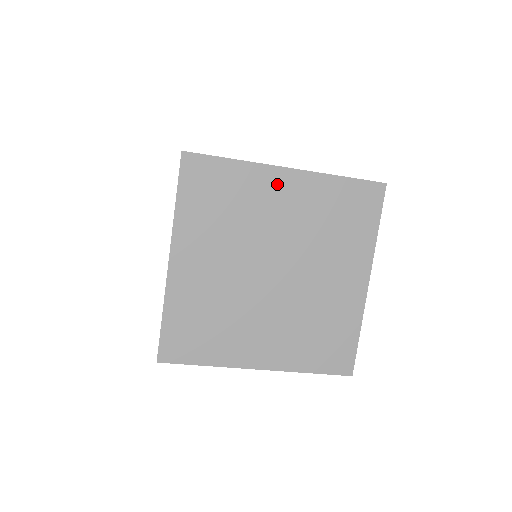
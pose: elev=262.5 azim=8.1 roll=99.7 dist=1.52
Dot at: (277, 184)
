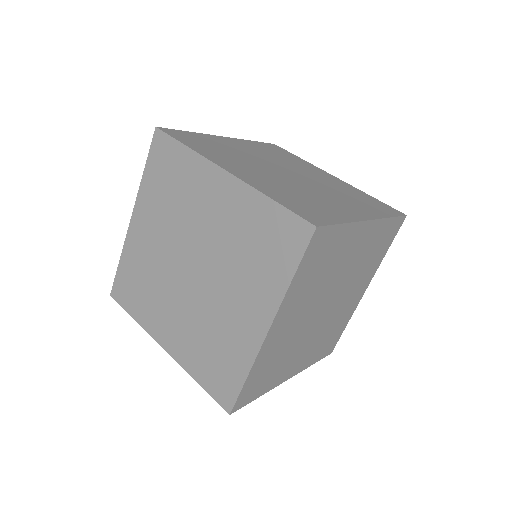
Dot at: (229, 142)
